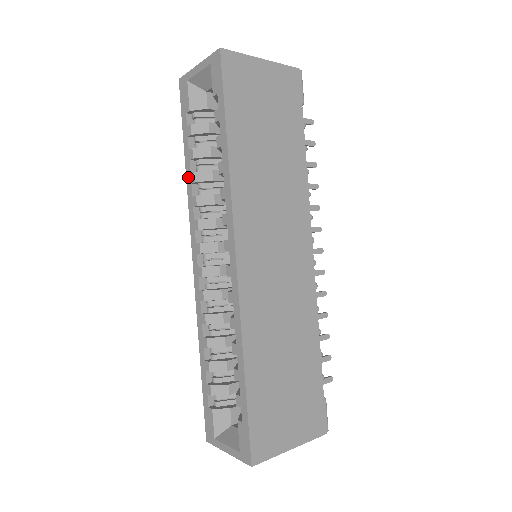
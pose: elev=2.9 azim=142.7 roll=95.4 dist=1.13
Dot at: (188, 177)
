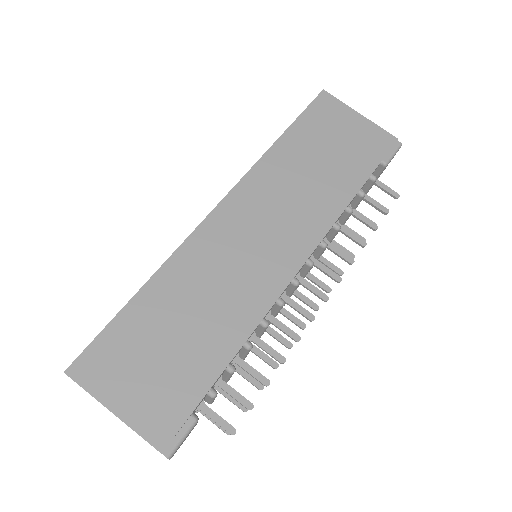
Dot at: occluded
